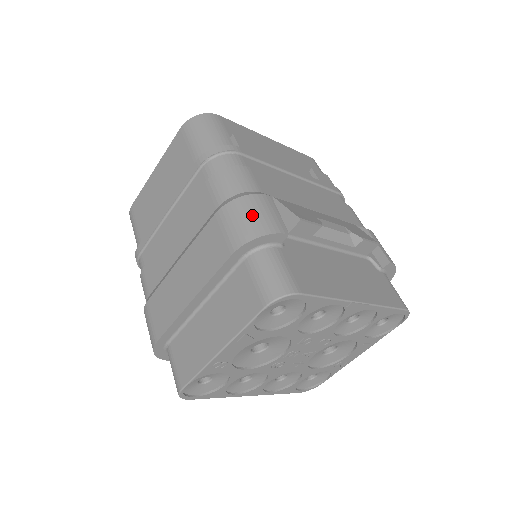
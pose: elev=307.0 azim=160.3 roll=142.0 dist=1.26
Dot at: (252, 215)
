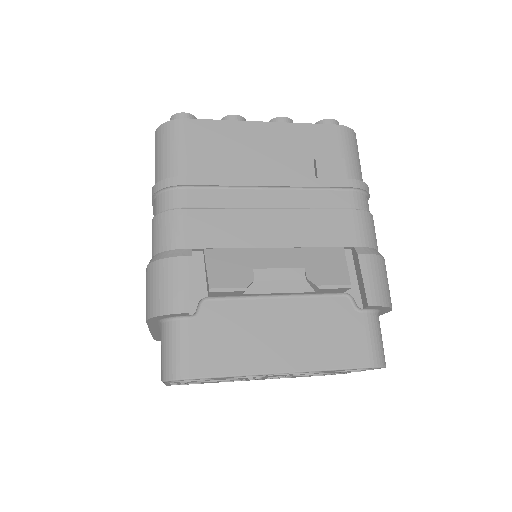
Dot at: (159, 287)
